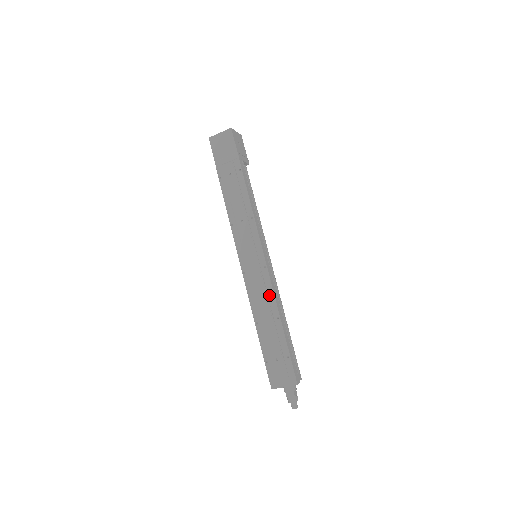
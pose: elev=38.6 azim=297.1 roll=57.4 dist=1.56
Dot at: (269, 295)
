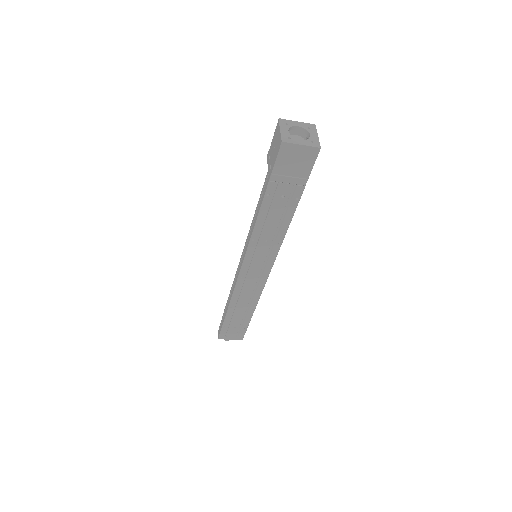
Dot at: (255, 296)
